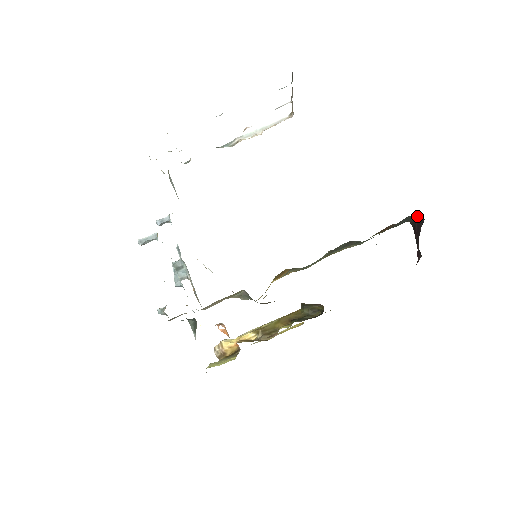
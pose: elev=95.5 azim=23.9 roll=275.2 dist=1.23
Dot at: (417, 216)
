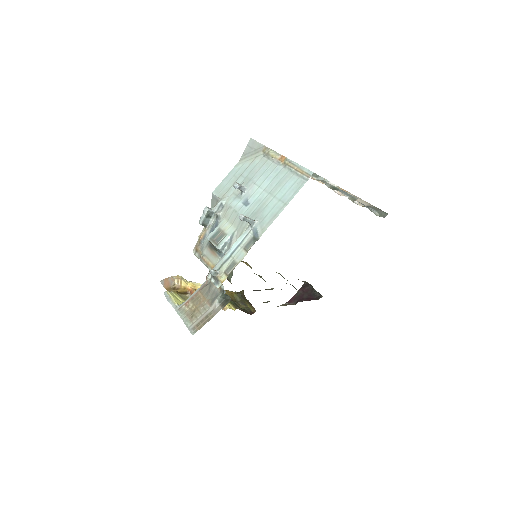
Dot at: occluded
